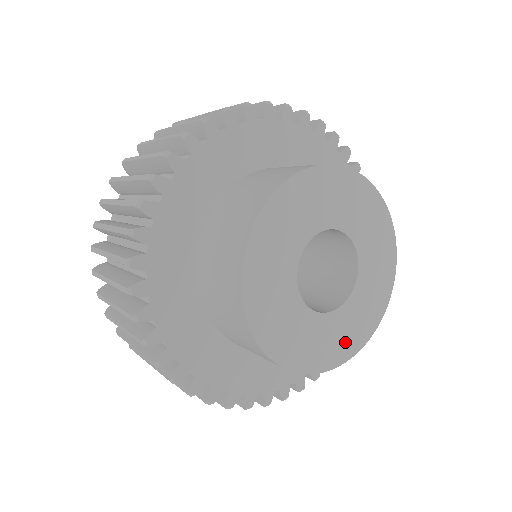
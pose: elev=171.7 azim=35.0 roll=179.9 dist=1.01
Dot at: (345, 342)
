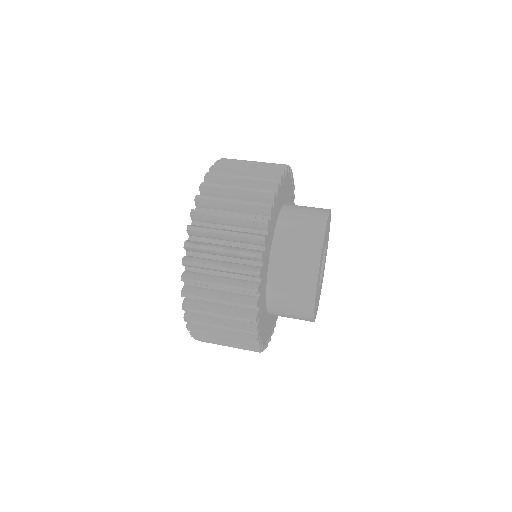
Dot at: occluded
